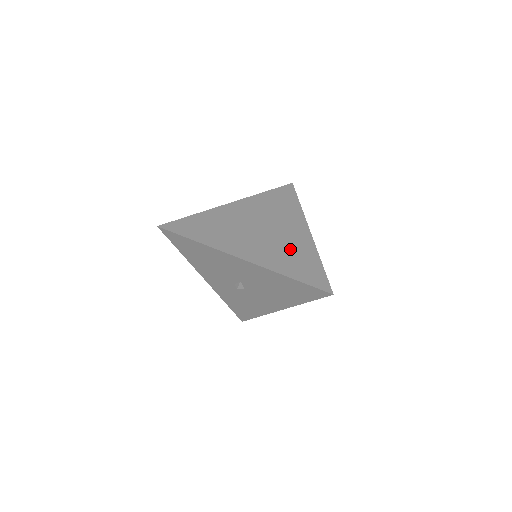
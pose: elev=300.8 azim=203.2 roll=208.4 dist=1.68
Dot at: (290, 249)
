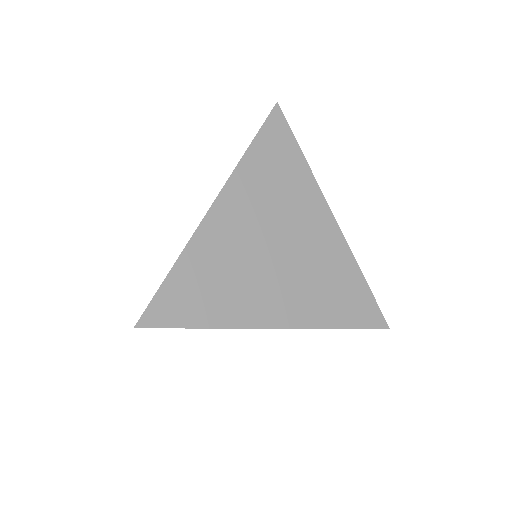
Dot at: (324, 272)
